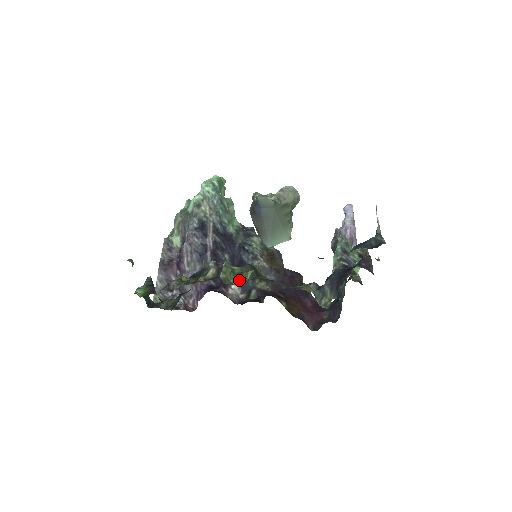
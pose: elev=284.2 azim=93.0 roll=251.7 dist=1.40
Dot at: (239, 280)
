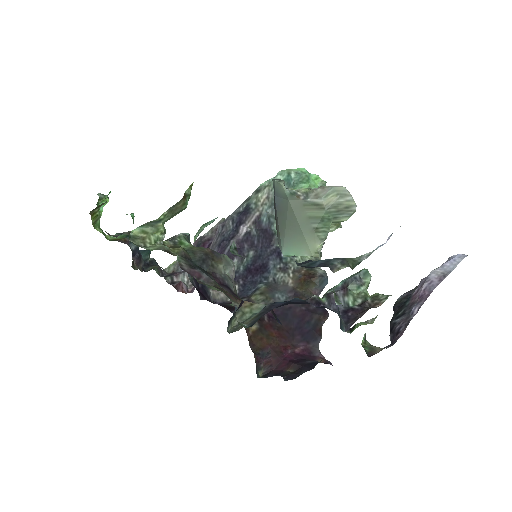
Dot at: (155, 247)
